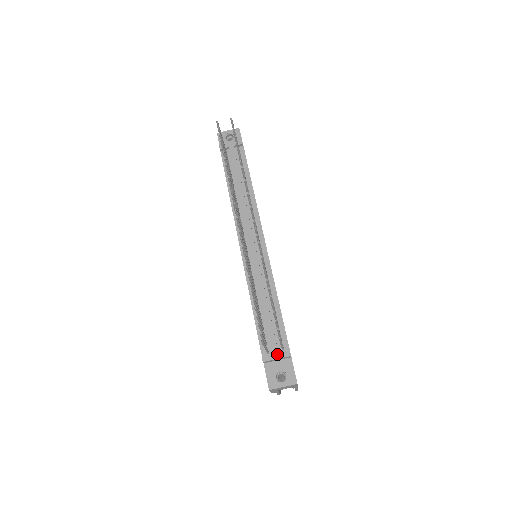
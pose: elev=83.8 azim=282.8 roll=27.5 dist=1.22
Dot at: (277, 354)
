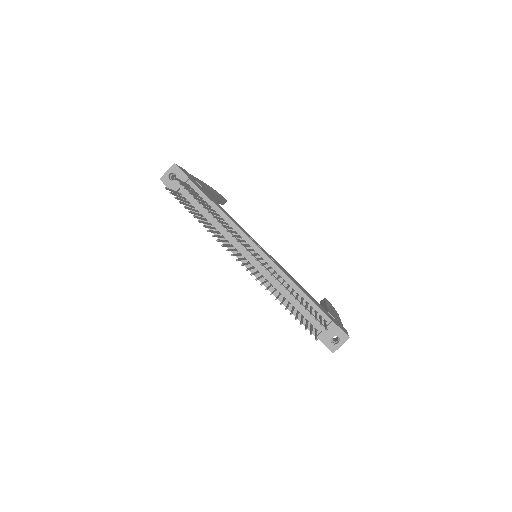
Dot at: (324, 328)
